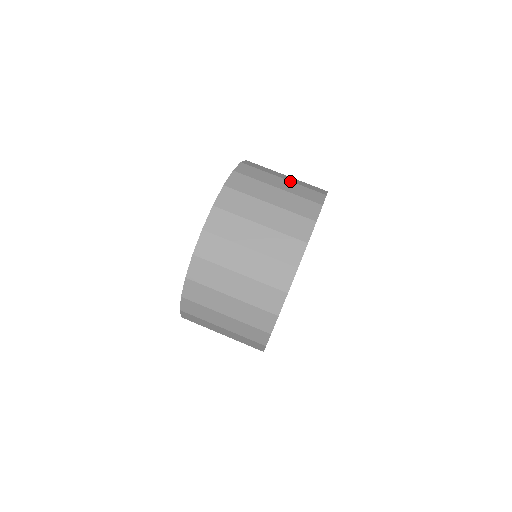
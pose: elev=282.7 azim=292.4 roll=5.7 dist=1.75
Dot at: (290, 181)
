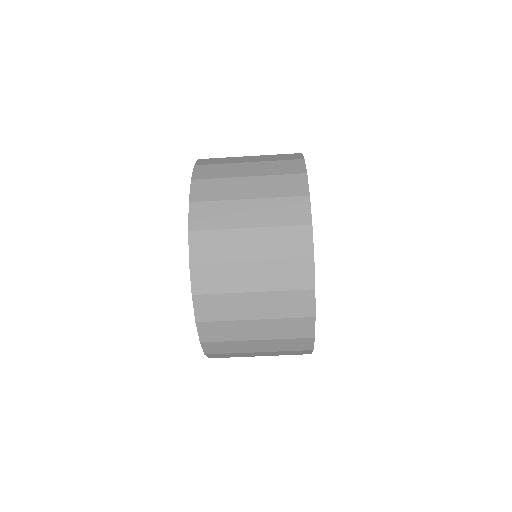
Dot at: (266, 340)
